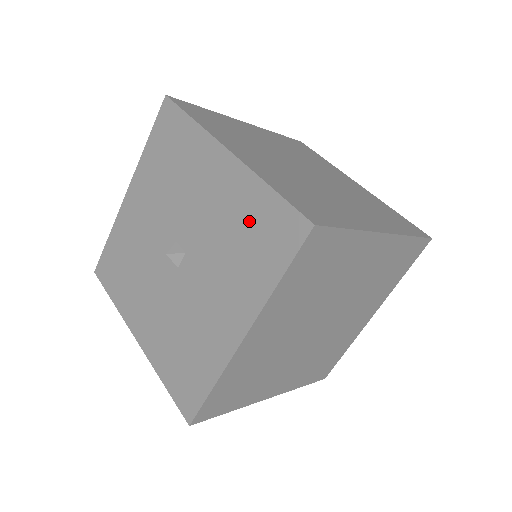
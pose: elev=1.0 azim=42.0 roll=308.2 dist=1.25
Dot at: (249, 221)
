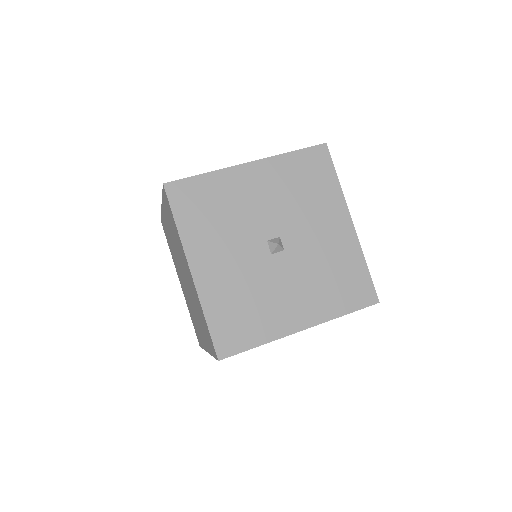
Dot at: (344, 271)
